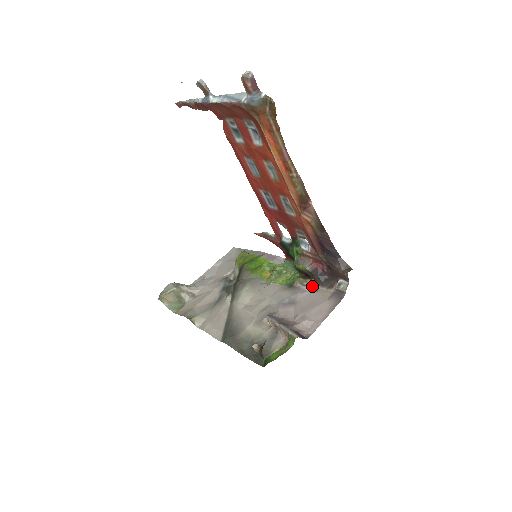
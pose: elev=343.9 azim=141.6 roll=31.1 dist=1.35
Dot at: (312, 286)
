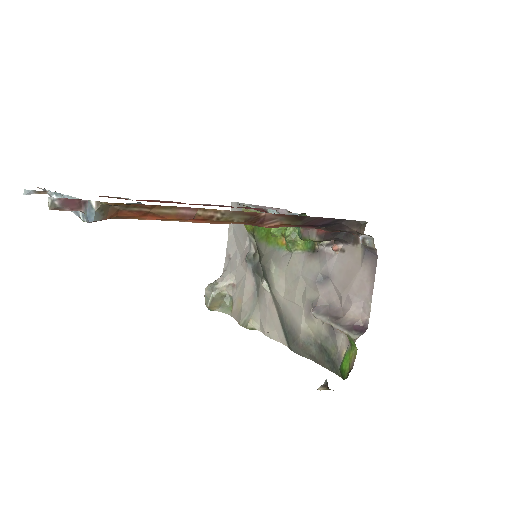
Dot at: (335, 248)
